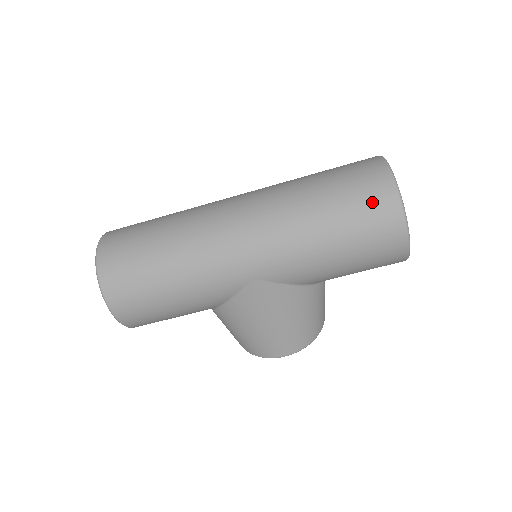
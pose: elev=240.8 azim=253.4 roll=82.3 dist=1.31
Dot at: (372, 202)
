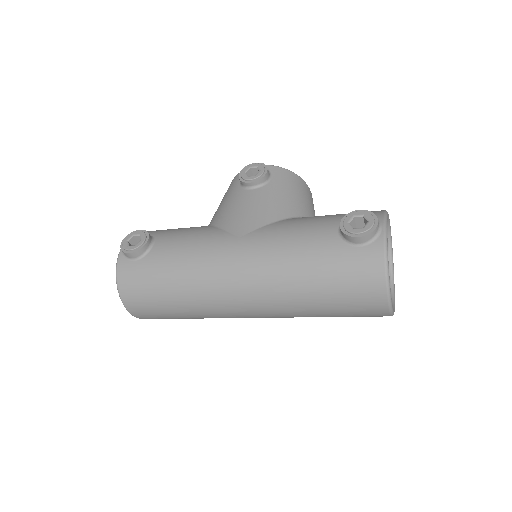
Dot at: occluded
